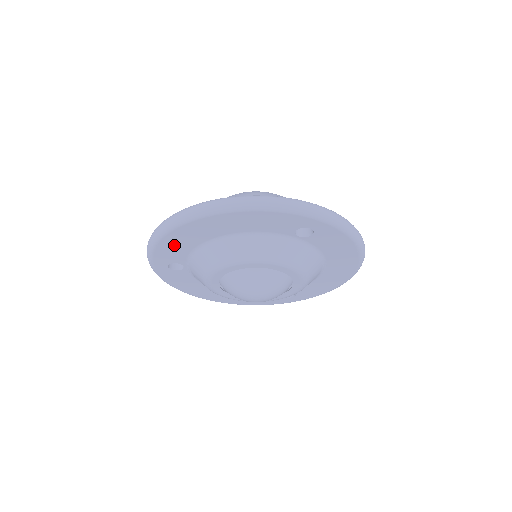
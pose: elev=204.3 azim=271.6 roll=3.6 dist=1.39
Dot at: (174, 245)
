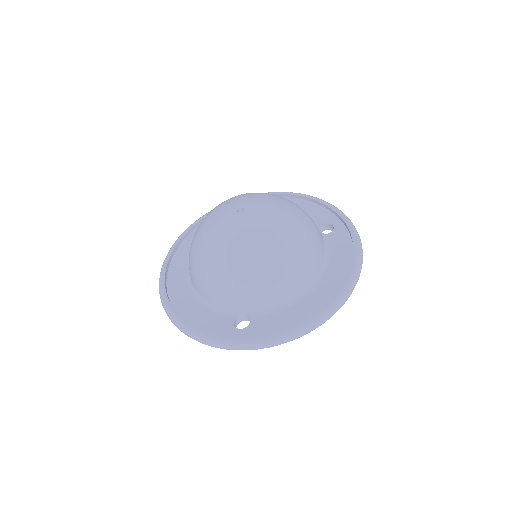
Dot at: occluded
